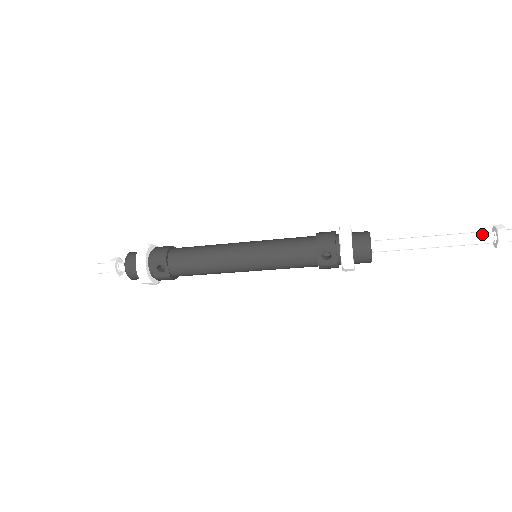
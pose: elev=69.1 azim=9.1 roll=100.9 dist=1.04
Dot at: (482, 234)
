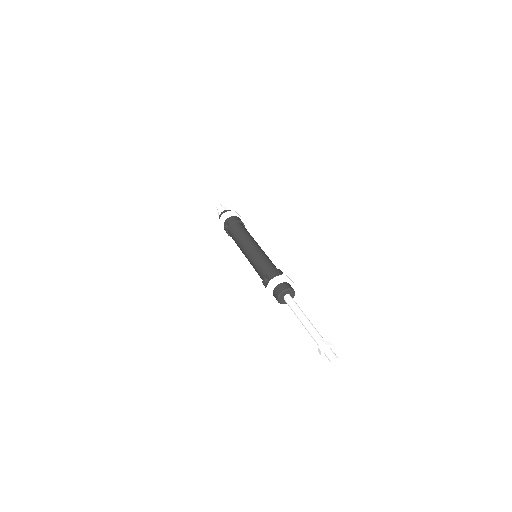
Dot at: (319, 338)
